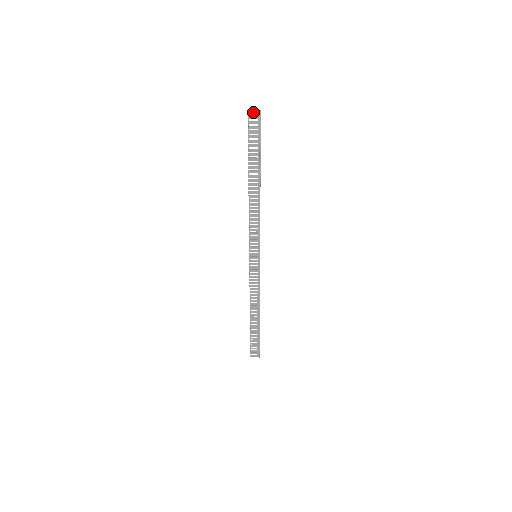
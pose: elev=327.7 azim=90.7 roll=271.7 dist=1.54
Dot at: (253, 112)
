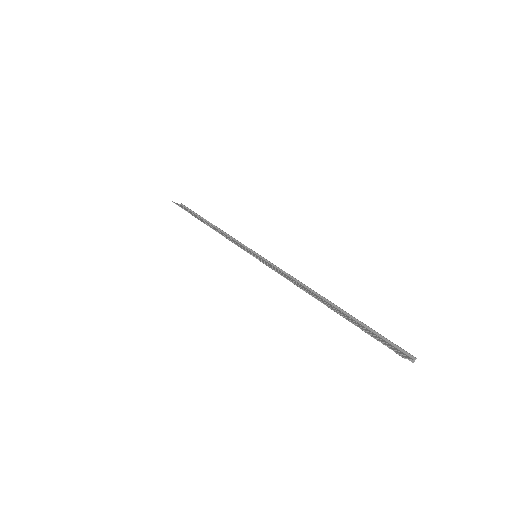
Dot at: (176, 203)
